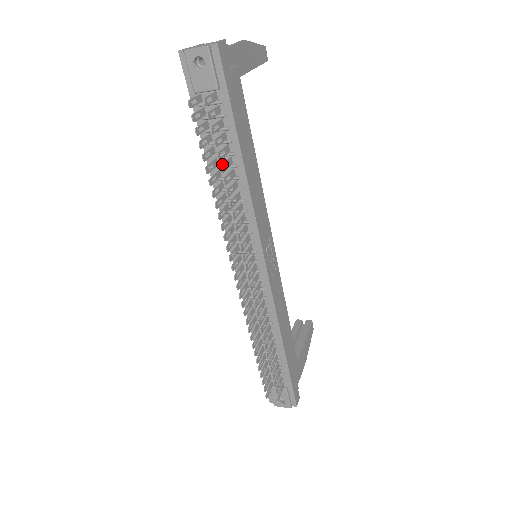
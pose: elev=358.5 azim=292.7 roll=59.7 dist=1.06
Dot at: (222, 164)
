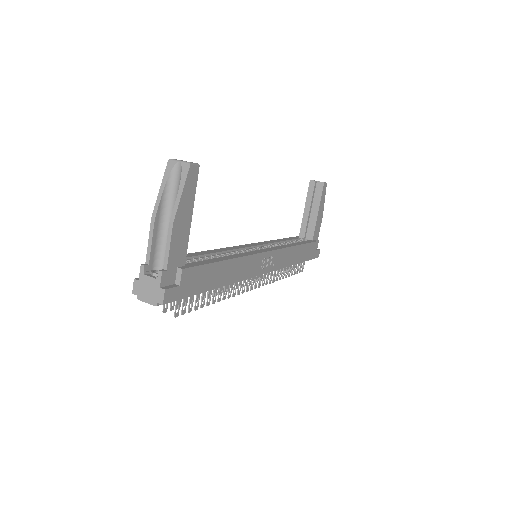
Dot at: (206, 302)
